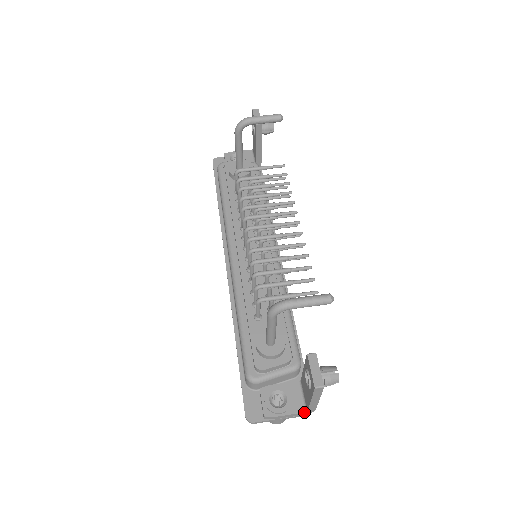
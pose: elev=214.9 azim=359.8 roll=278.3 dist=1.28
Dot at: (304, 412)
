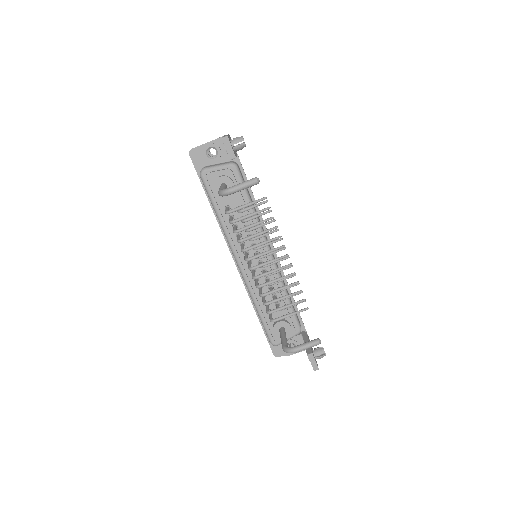
Dot at: occluded
